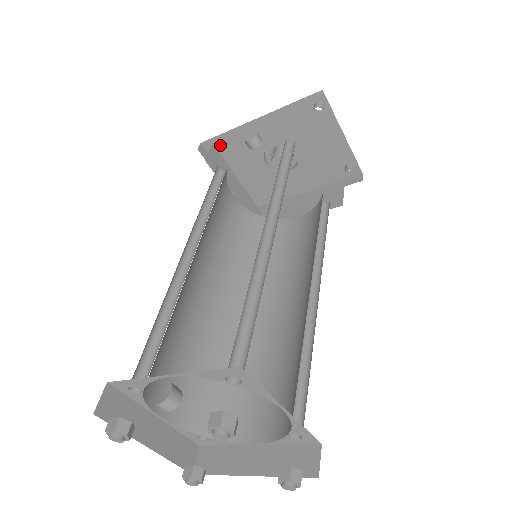
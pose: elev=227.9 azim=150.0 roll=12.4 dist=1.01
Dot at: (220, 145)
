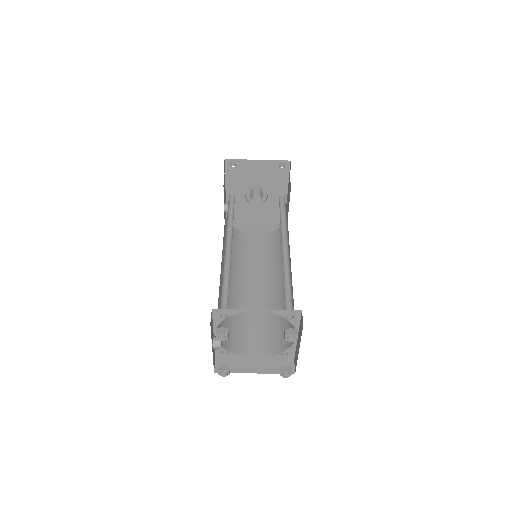
Dot at: (233, 220)
